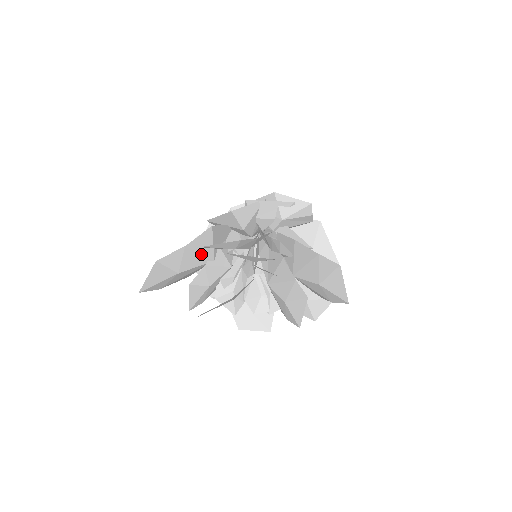
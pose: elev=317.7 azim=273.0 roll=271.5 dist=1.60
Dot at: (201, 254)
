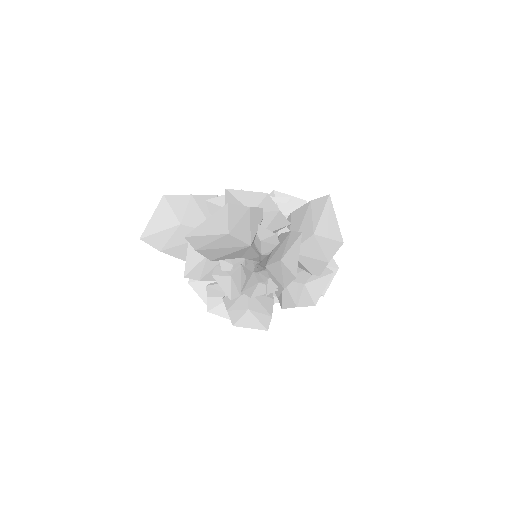
Dot at: (204, 216)
